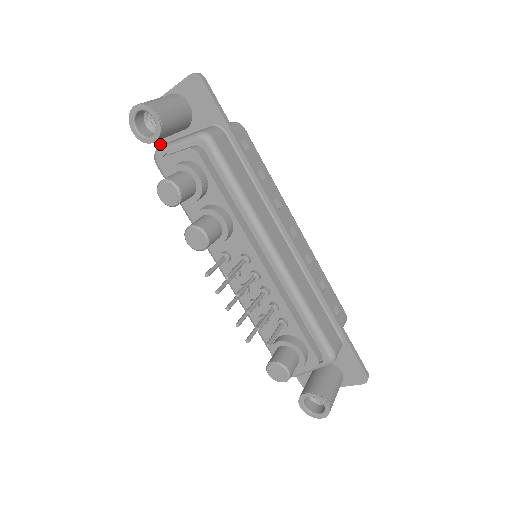
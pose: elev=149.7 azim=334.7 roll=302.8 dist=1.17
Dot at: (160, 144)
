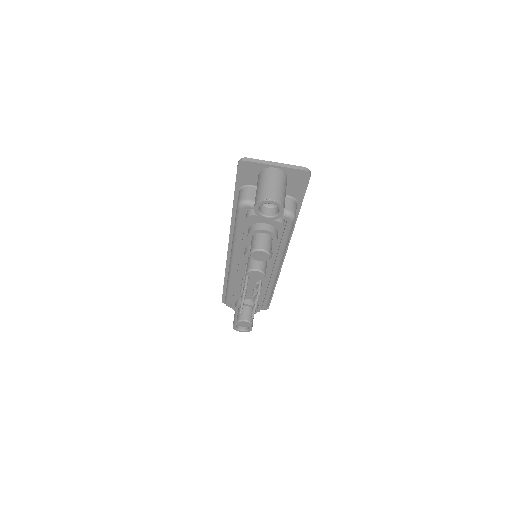
Dot at: (239, 181)
